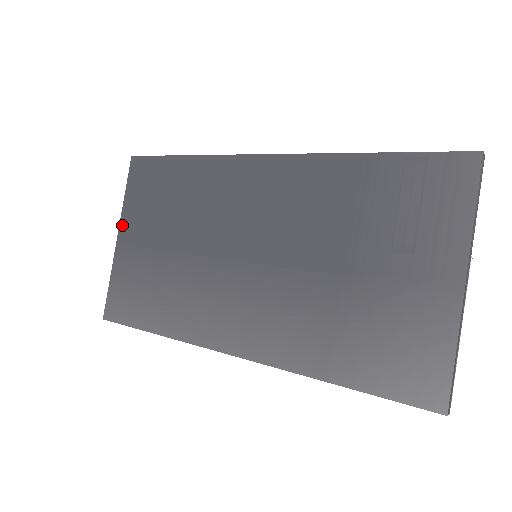
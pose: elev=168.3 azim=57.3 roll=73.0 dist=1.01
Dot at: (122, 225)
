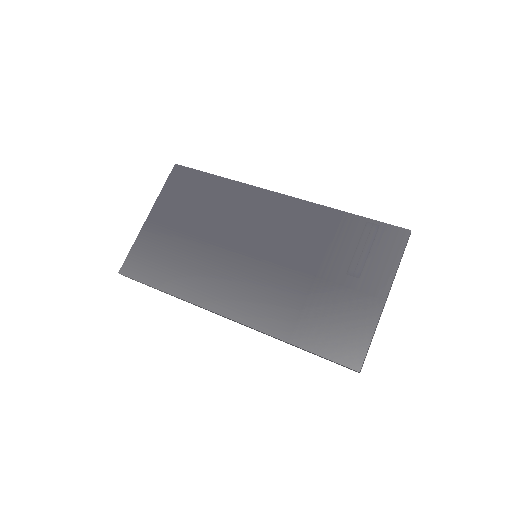
Dot at: (154, 209)
